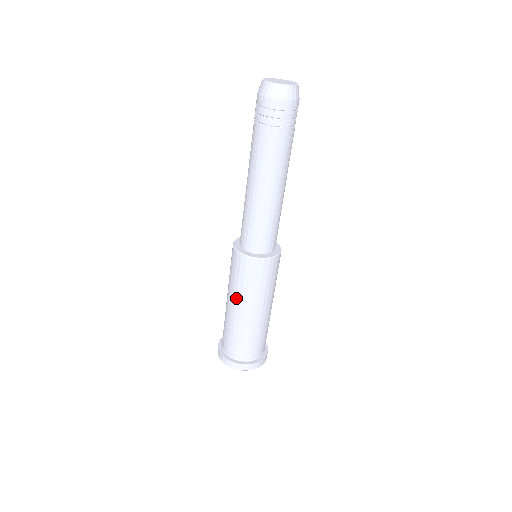
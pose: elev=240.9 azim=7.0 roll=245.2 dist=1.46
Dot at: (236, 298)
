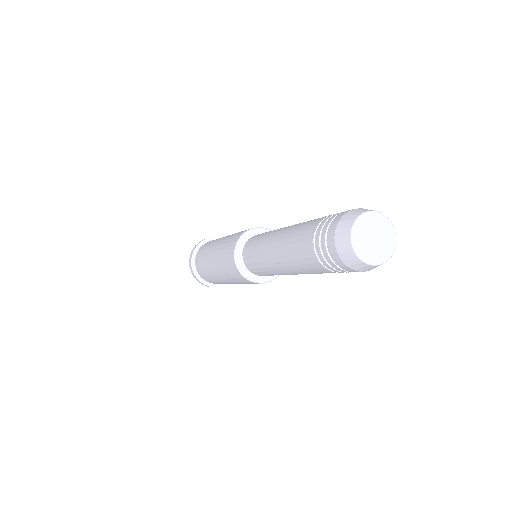
Dot at: (216, 257)
